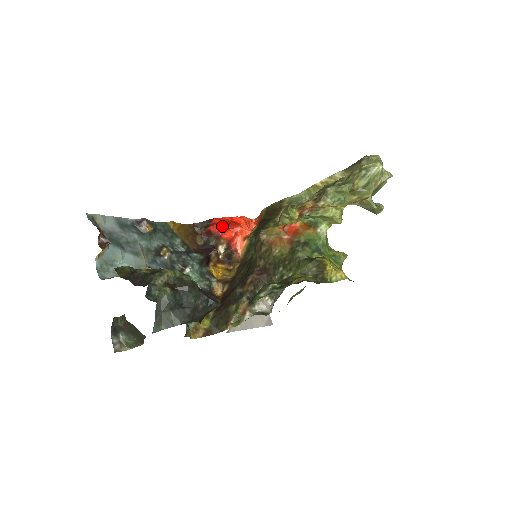
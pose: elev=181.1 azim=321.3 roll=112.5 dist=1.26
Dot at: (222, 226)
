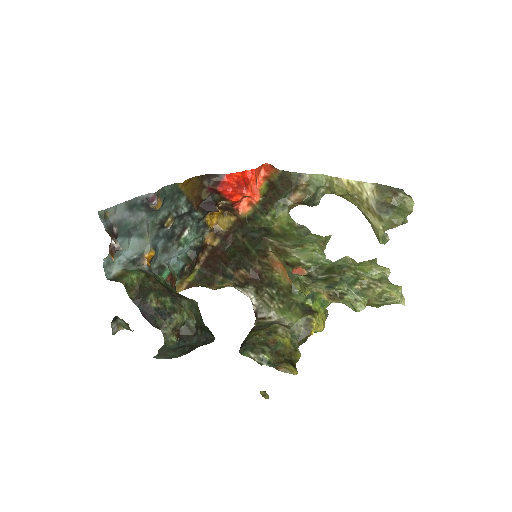
Dot at: (232, 191)
